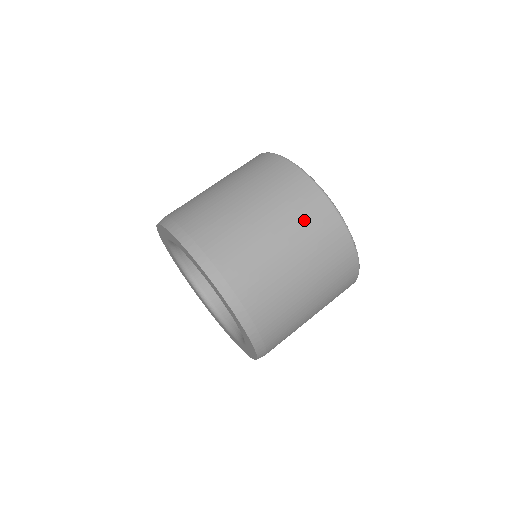
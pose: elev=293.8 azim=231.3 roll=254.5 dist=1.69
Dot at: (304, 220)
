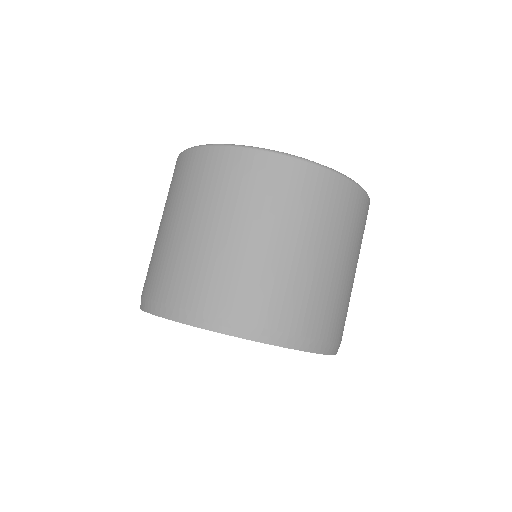
Dot at: (361, 234)
